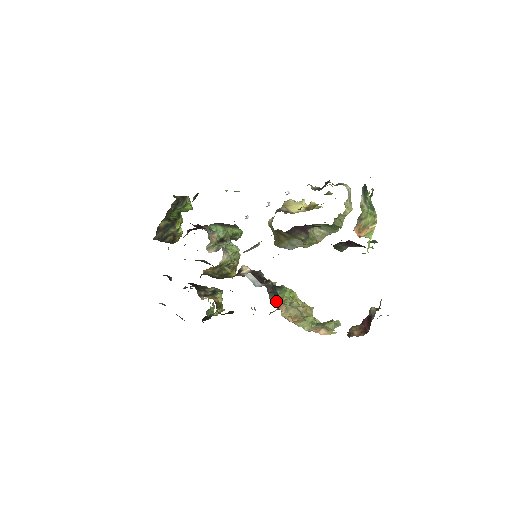
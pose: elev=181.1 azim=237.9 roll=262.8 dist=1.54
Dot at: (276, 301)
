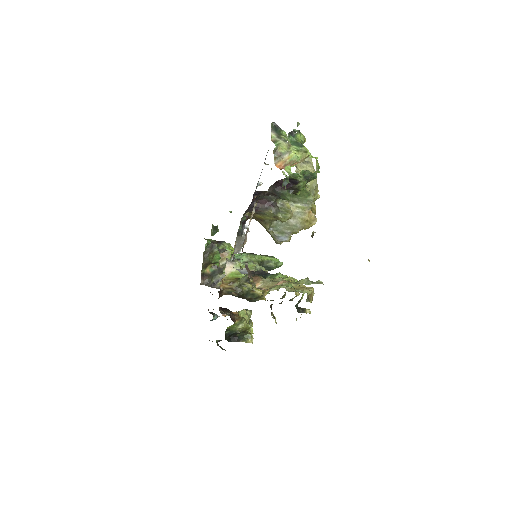
Dot at: (253, 277)
